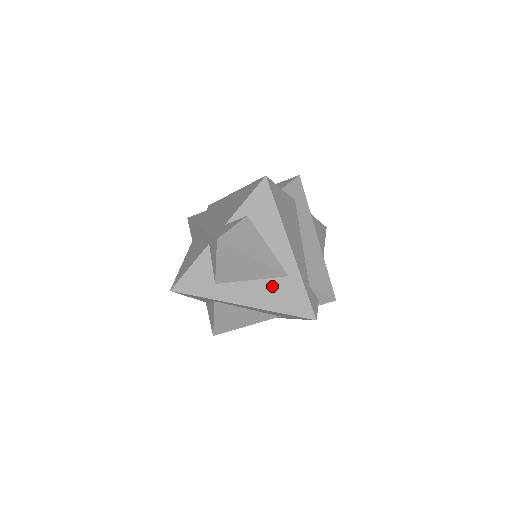
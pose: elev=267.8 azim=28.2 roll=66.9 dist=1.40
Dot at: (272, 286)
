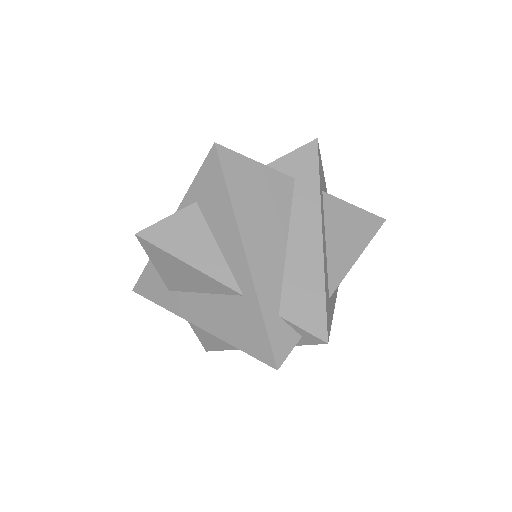
Dot at: (225, 306)
